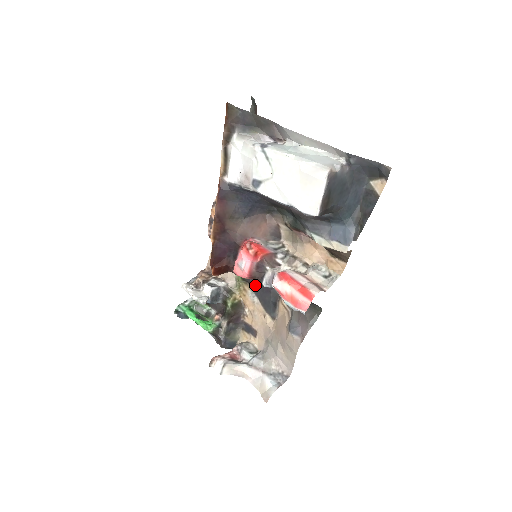
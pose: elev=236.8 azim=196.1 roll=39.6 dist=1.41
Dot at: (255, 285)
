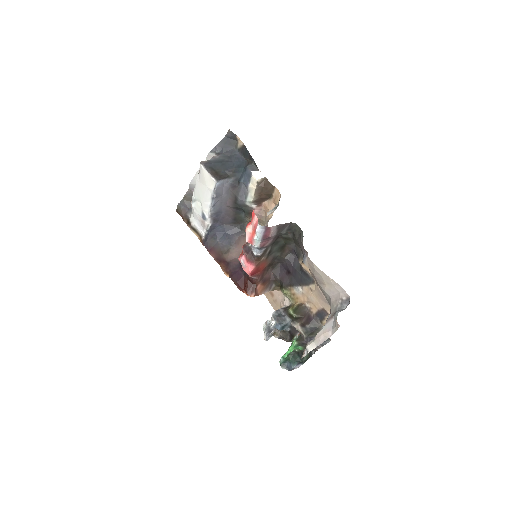
Dot at: (290, 281)
